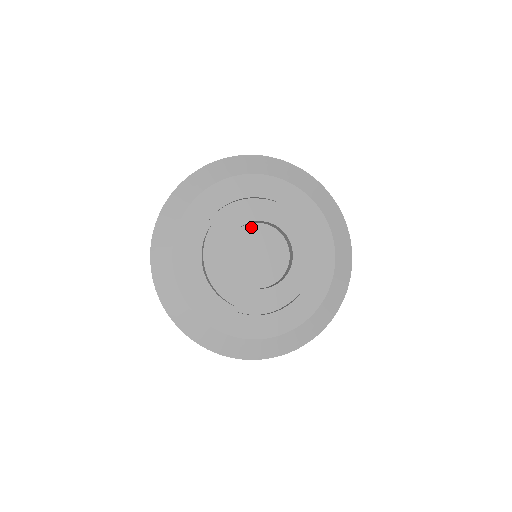
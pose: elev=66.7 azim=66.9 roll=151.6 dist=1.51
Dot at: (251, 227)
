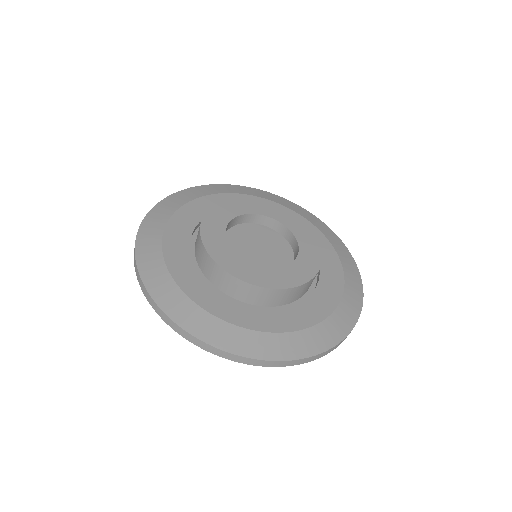
Dot at: (246, 226)
